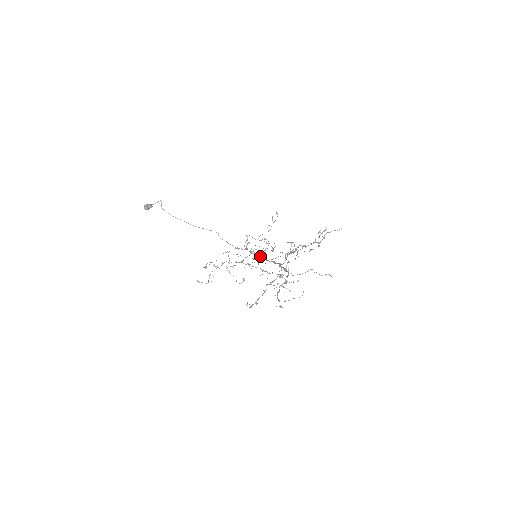
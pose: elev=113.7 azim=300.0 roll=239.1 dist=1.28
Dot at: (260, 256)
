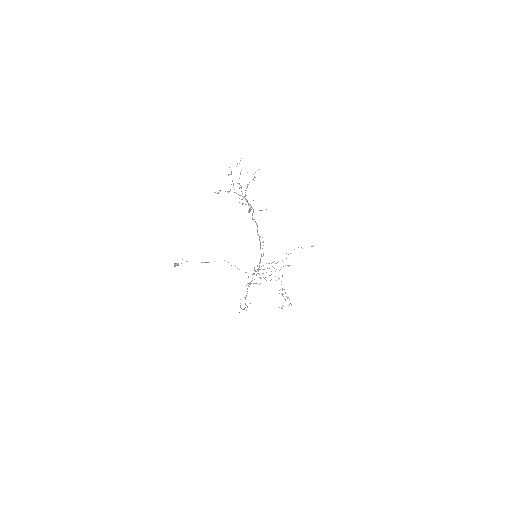
Dot at: (282, 293)
